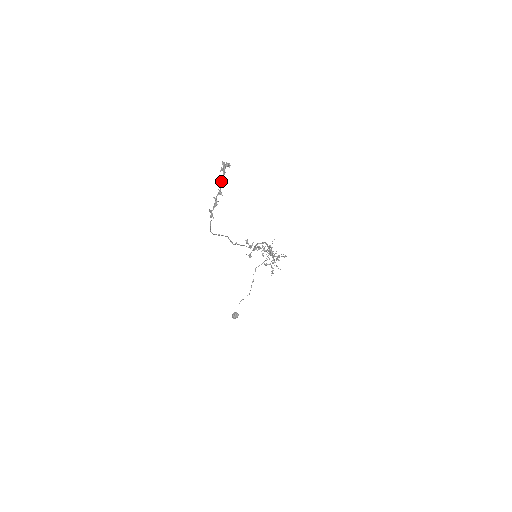
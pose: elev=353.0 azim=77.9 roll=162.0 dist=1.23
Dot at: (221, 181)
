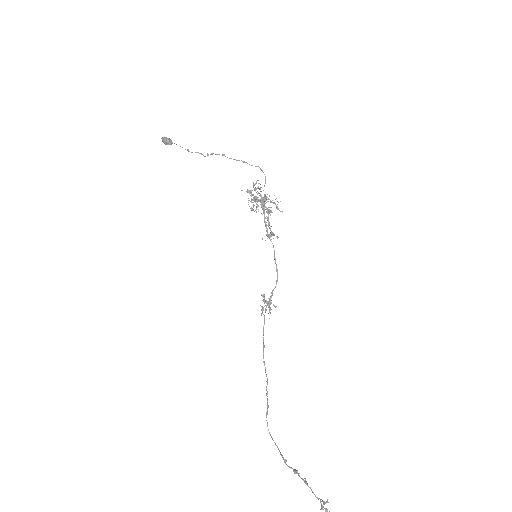
Dot at: occluded
